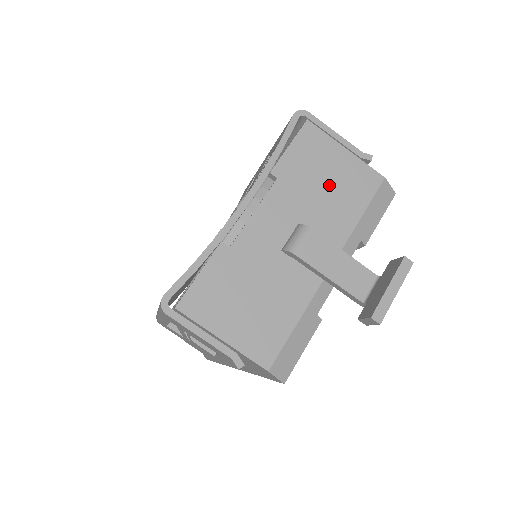
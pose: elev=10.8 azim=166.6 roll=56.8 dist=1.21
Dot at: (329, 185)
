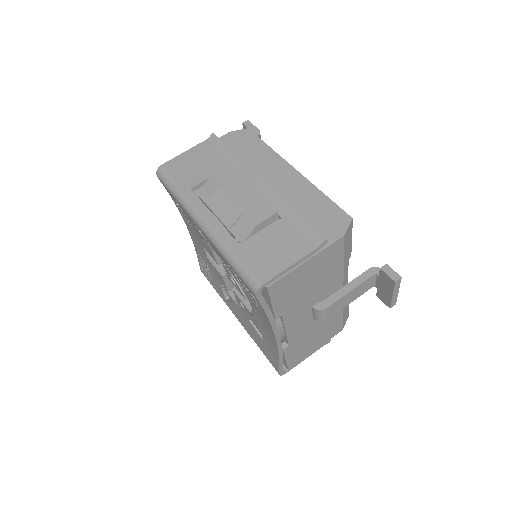
Dot at: (313, 281)
